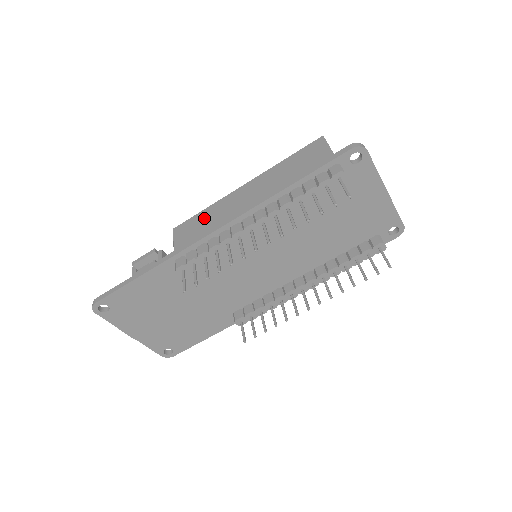
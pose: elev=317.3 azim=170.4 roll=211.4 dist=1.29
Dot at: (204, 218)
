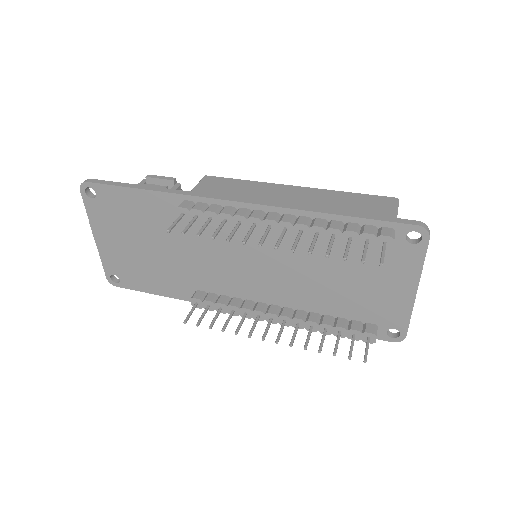
Dot at: (239, 186)
